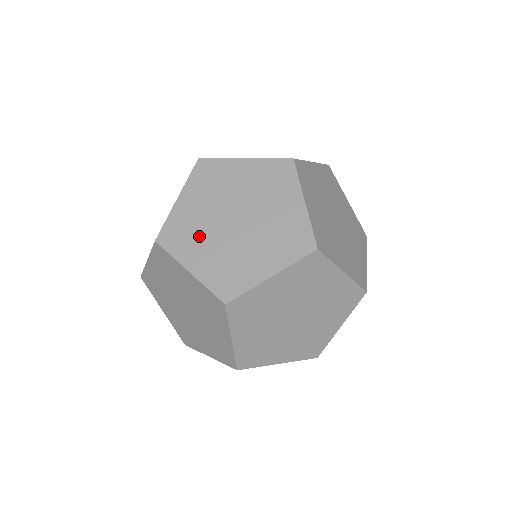
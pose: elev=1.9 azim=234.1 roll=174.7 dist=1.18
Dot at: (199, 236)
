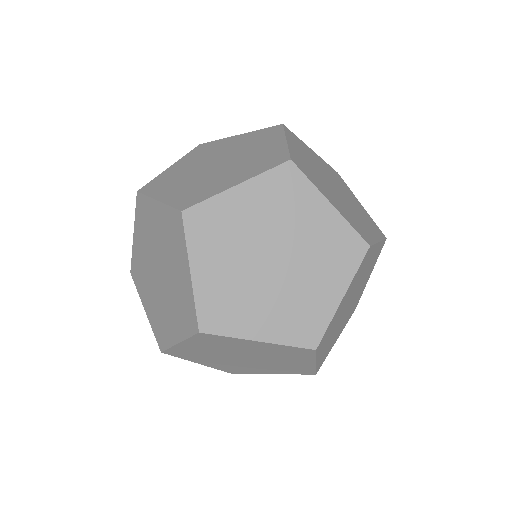
Dot at: (178, 180)
